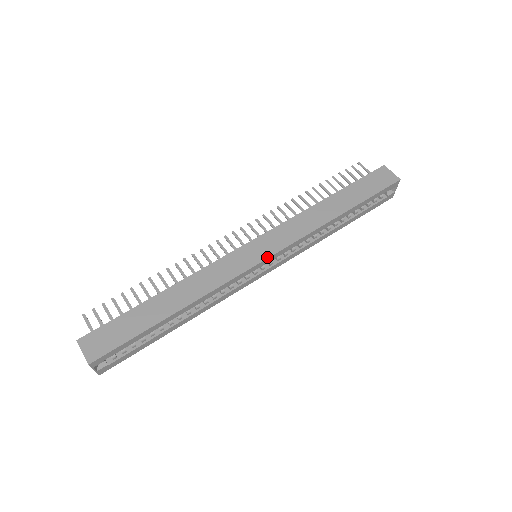
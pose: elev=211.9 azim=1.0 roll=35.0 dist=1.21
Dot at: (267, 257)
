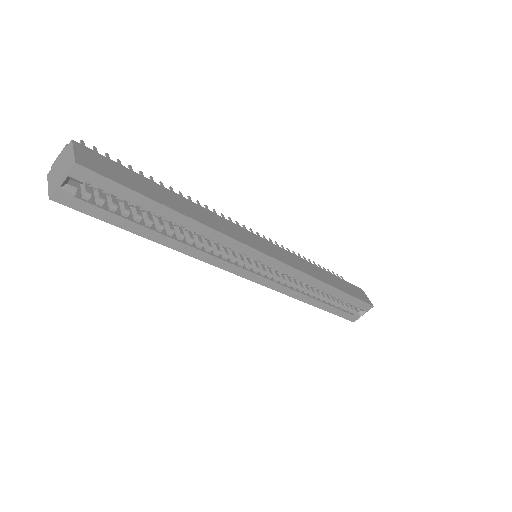
Dot at: (275, 257)
